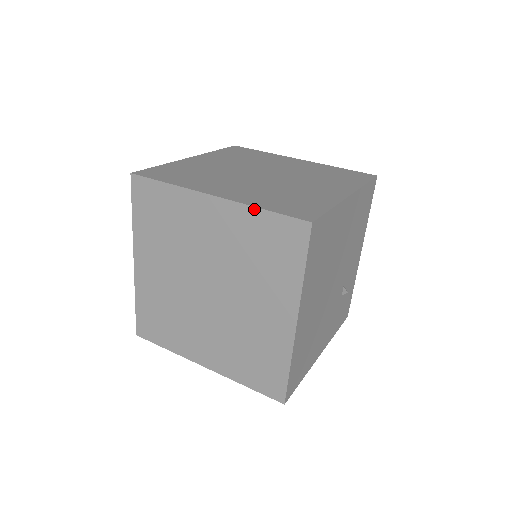
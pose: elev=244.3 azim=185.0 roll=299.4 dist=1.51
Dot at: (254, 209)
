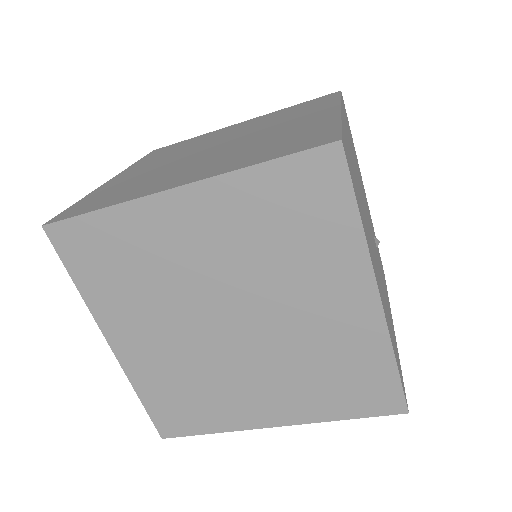
Dot at: (246, 171)
